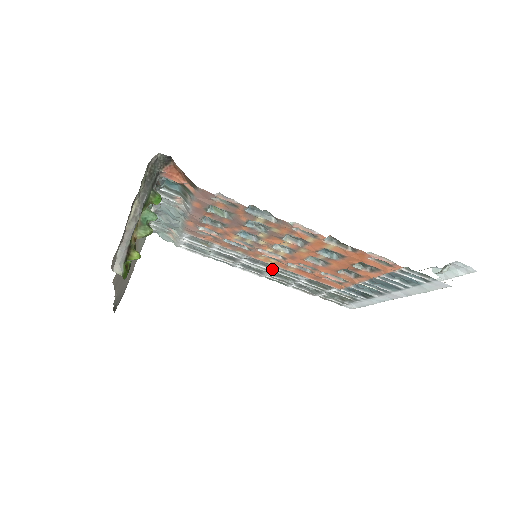
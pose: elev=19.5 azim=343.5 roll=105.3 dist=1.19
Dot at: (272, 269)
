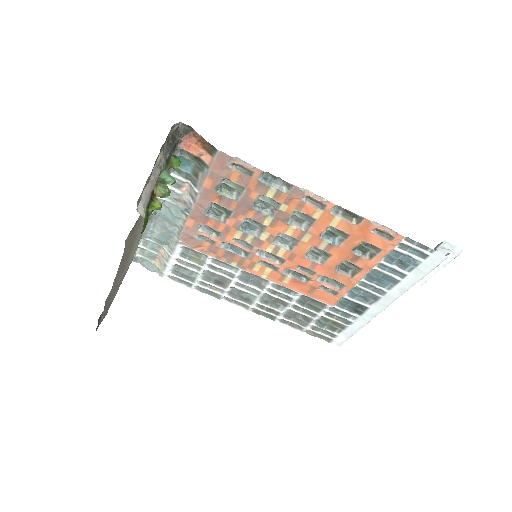
Dot at: (264, 289)
